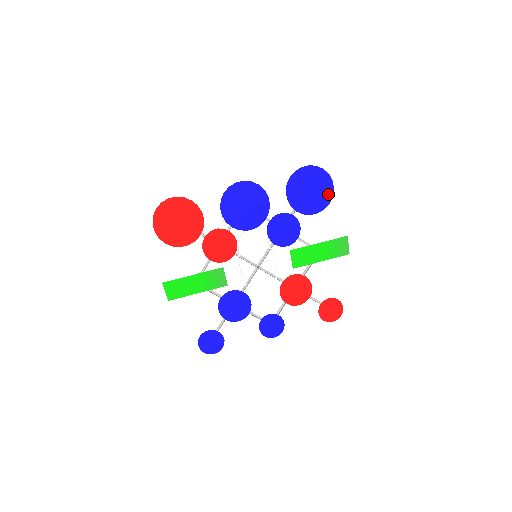
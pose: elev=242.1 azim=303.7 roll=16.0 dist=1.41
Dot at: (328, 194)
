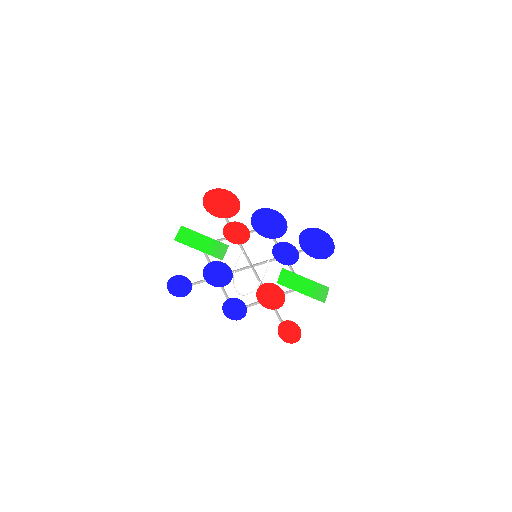
Dot at: (328, 253)
